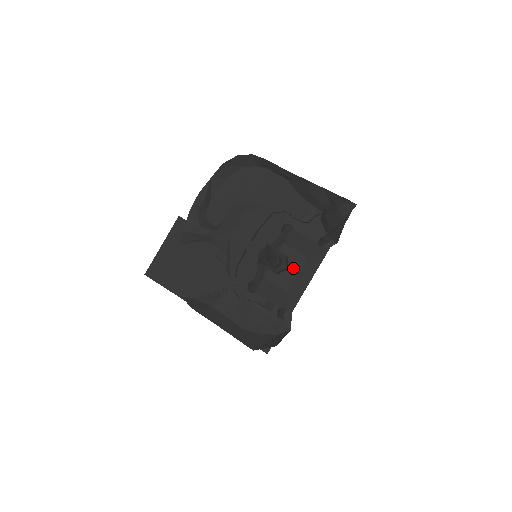
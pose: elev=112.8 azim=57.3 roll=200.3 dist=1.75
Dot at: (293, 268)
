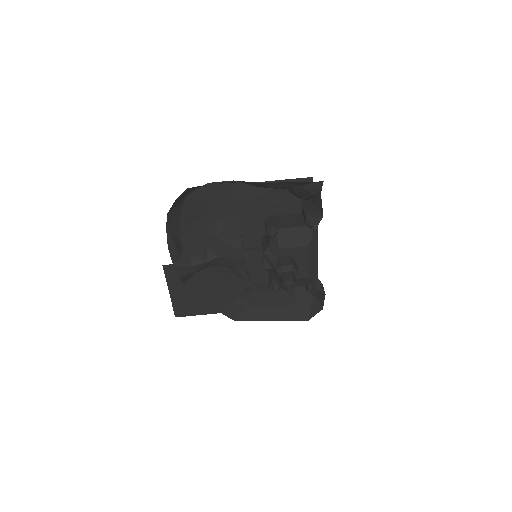
Dot at: (301, 261)
